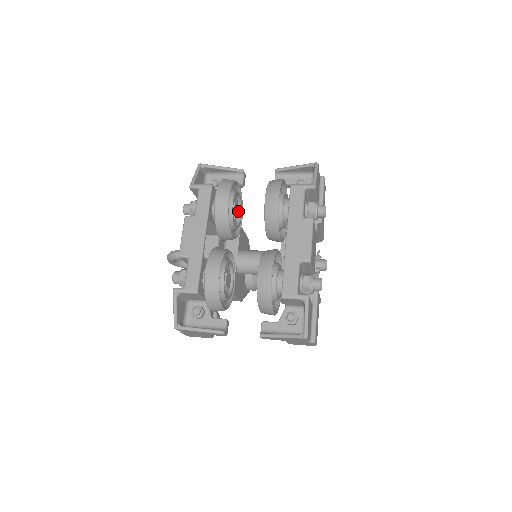
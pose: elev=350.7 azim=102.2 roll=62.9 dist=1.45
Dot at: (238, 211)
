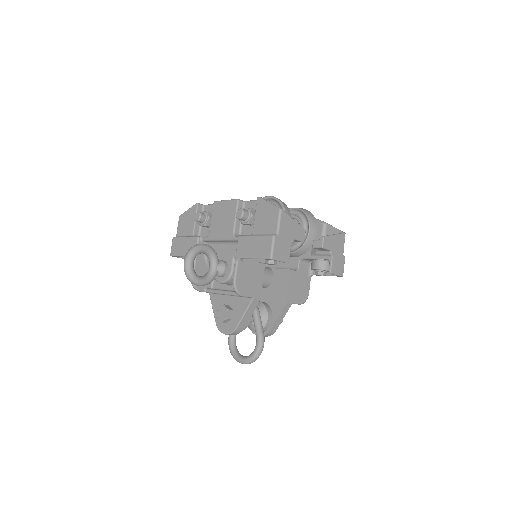
Dot at: occluded
